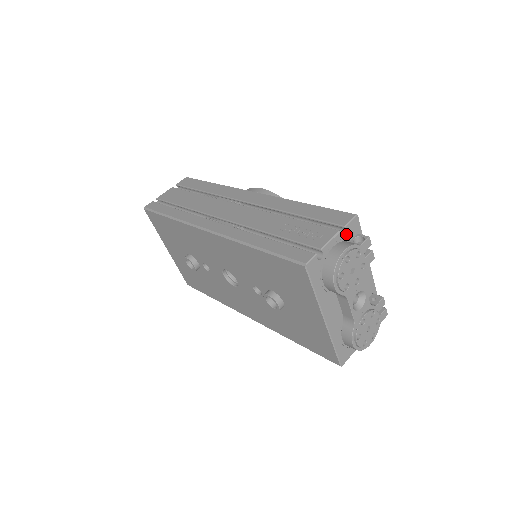
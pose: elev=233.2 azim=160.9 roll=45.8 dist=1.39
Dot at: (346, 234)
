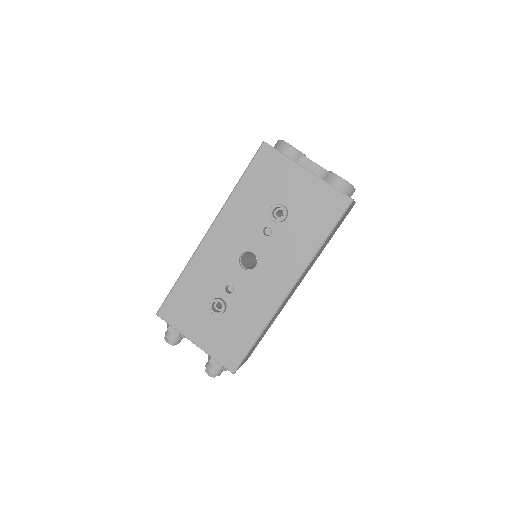
Dot at: occluded
